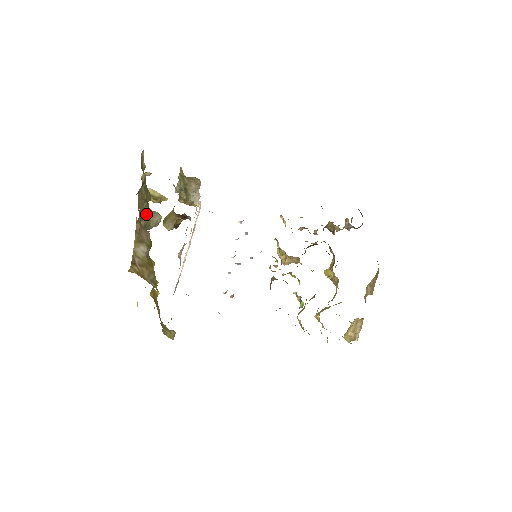
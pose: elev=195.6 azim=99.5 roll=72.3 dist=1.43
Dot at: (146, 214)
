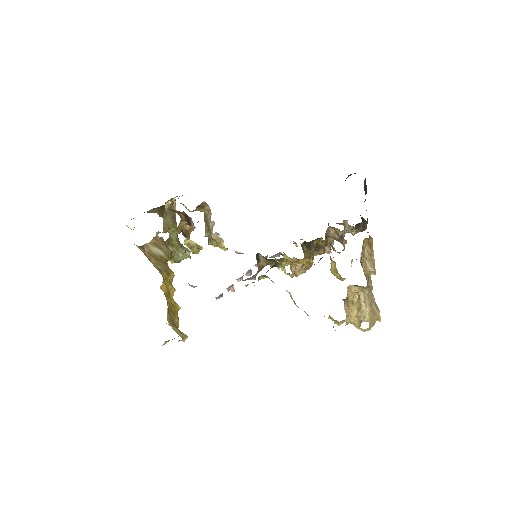
Dot at: (176, 245)
